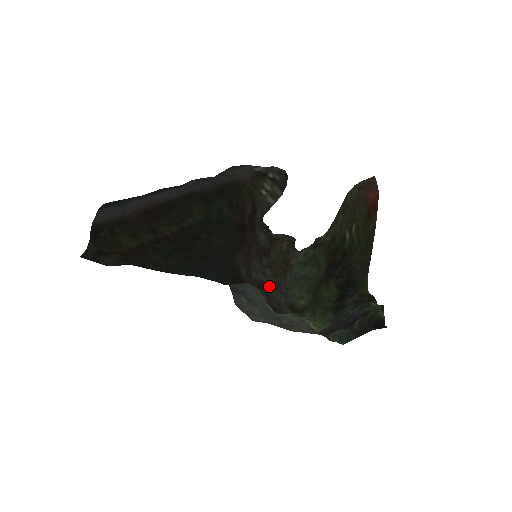
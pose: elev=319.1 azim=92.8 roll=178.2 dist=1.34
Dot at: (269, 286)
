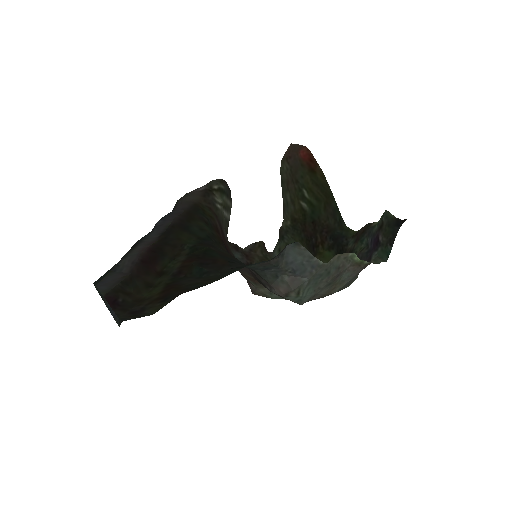
Dot at: occluded
